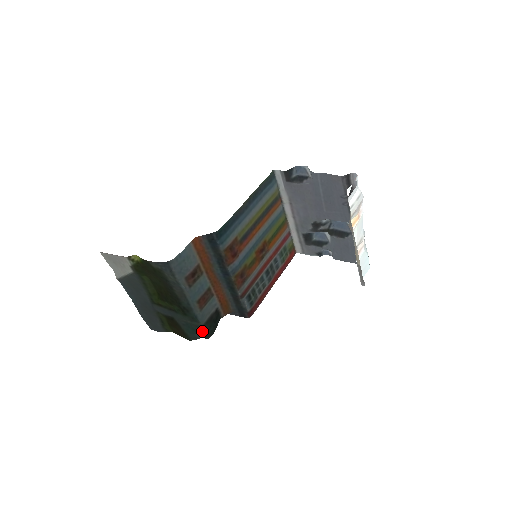
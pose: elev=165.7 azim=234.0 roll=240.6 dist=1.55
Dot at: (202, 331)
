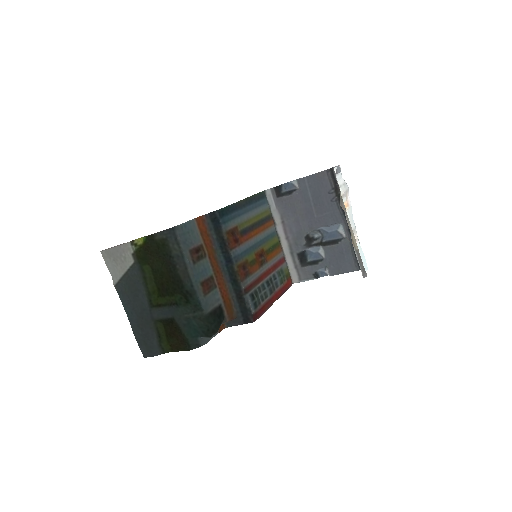
Dot at: (205, 327)
